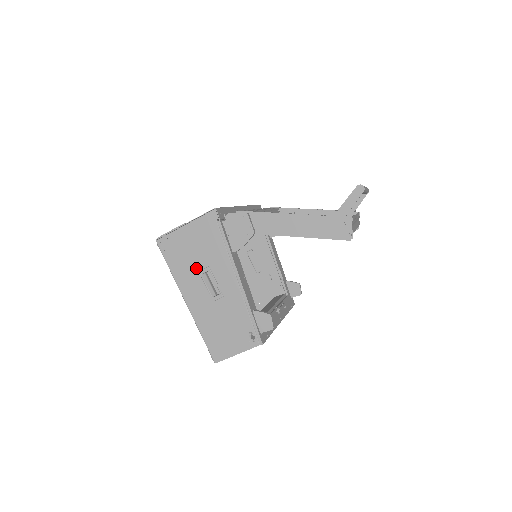
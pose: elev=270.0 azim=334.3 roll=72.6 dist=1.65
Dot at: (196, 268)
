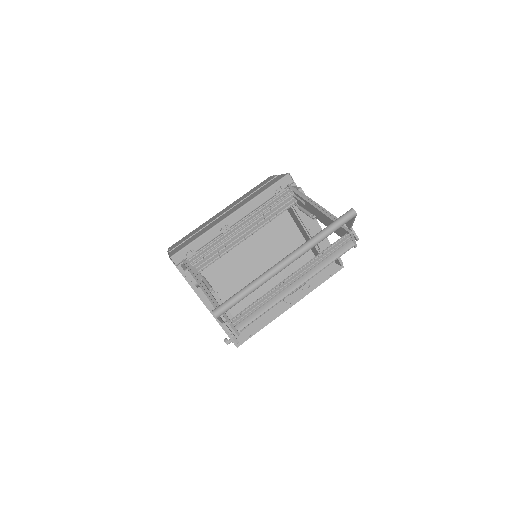
Dot at: occluded
